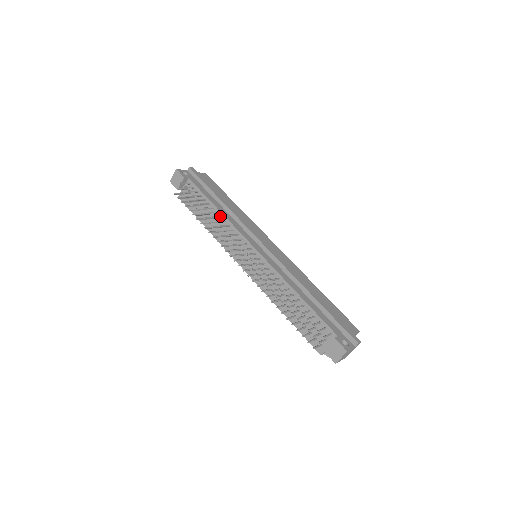
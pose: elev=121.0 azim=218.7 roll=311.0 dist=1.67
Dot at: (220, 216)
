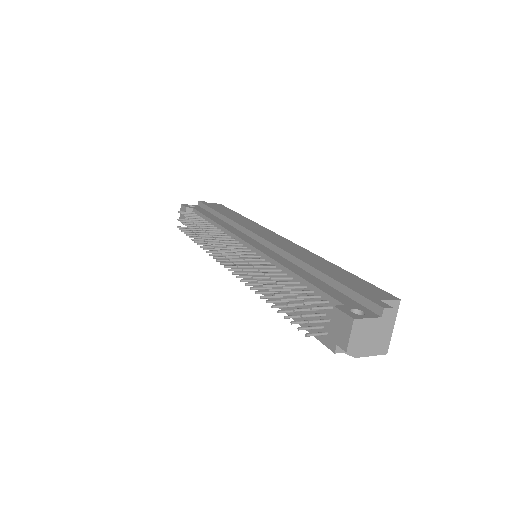
Dot at: (214, 227)
